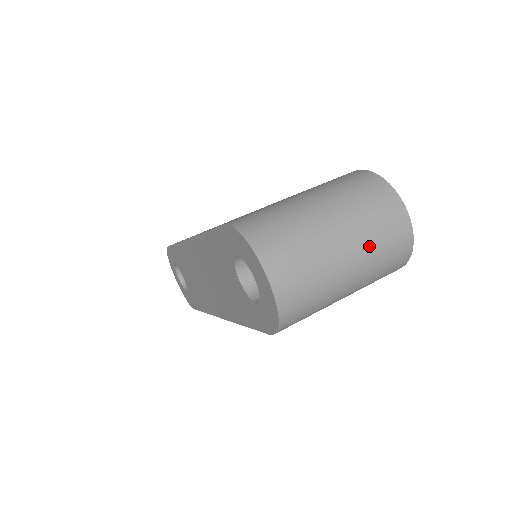
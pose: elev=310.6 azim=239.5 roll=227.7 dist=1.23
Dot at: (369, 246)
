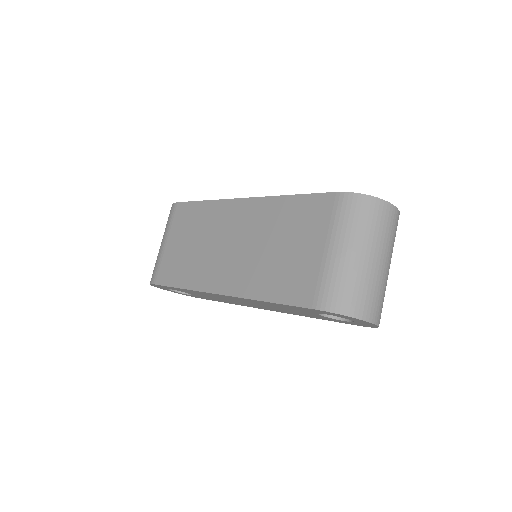
Dot at: (391, 247)
